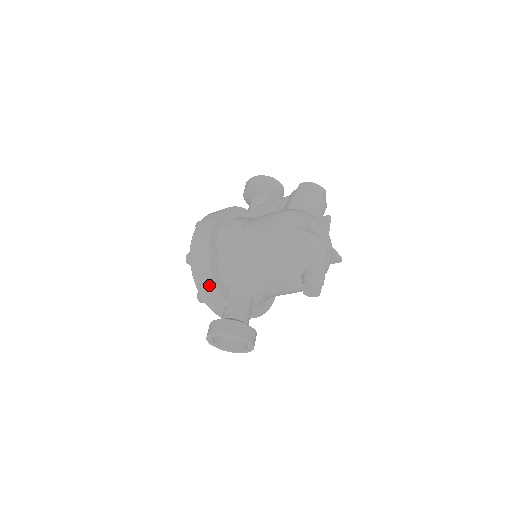
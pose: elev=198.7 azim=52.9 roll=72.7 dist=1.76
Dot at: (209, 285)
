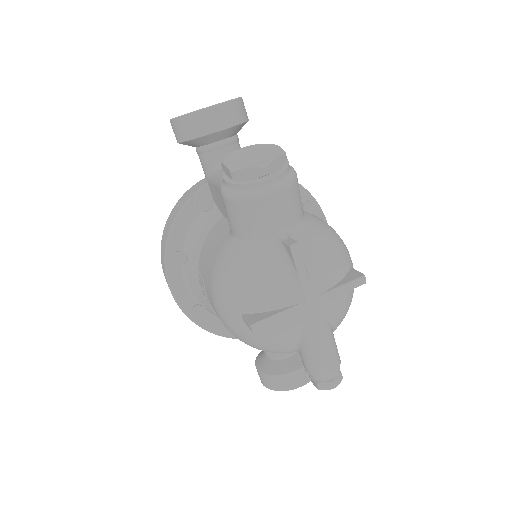
Dot at: occluded
